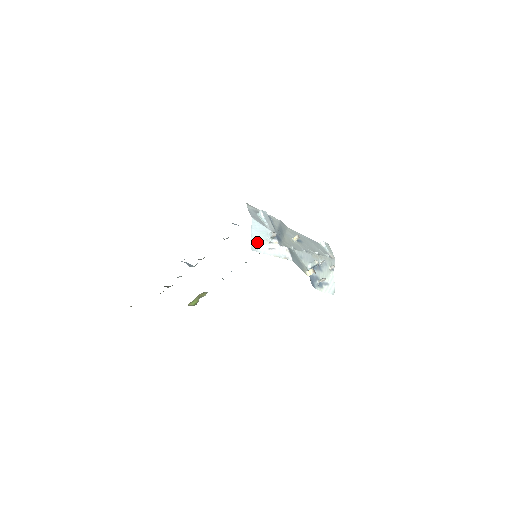
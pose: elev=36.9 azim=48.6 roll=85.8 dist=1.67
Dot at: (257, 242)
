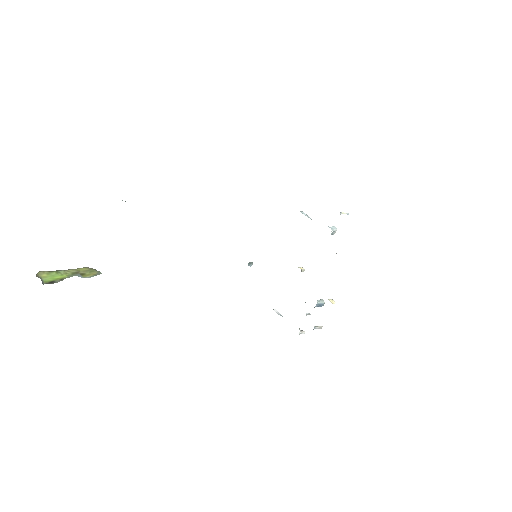
Dot at: occluded
